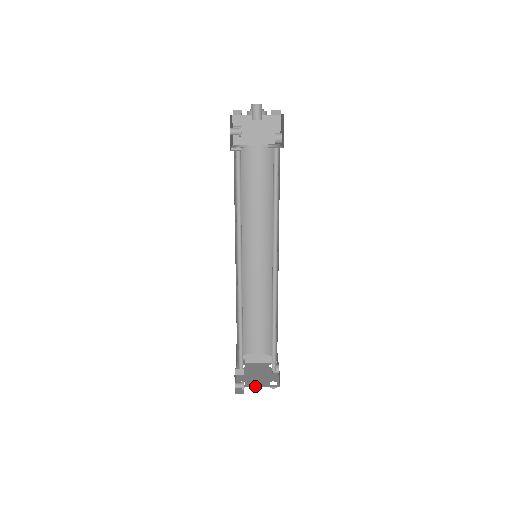
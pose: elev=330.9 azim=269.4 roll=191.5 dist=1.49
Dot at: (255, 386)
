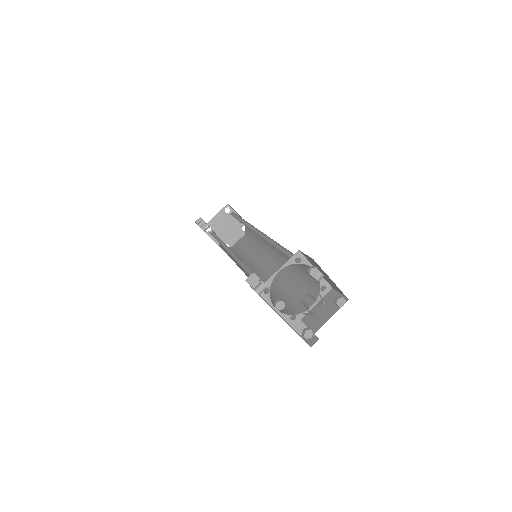
Dot at: (236, 242)
